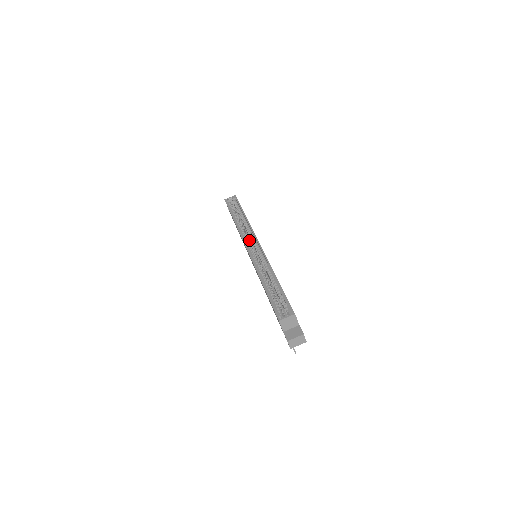
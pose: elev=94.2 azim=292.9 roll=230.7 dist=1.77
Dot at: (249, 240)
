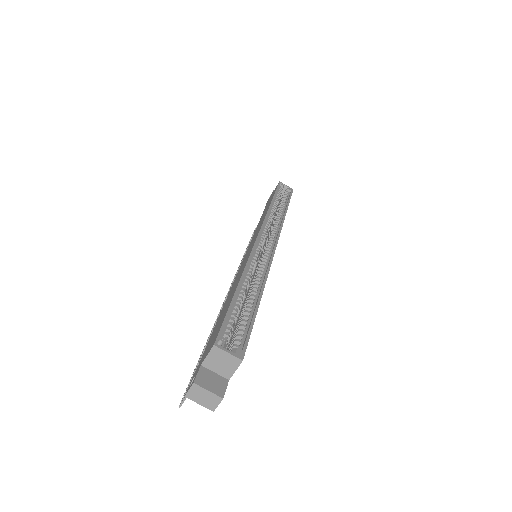
Dot at: occluded
